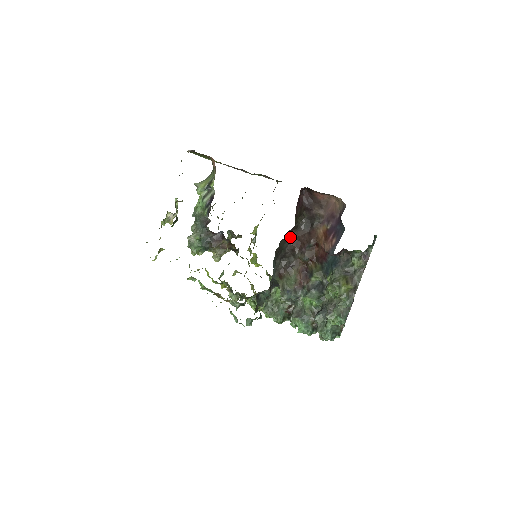
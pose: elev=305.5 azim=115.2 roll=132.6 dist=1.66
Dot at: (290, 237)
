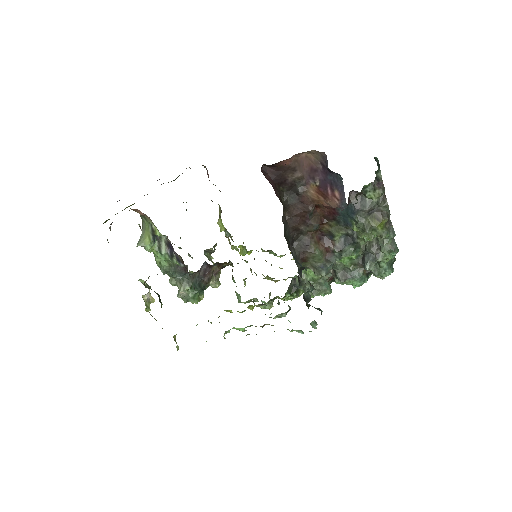
Dot at: (285, 221)
